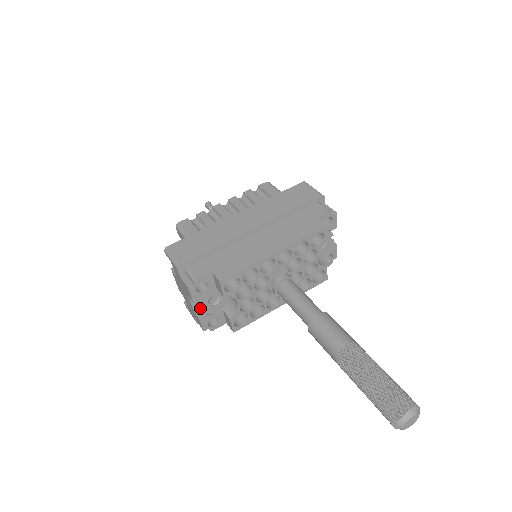
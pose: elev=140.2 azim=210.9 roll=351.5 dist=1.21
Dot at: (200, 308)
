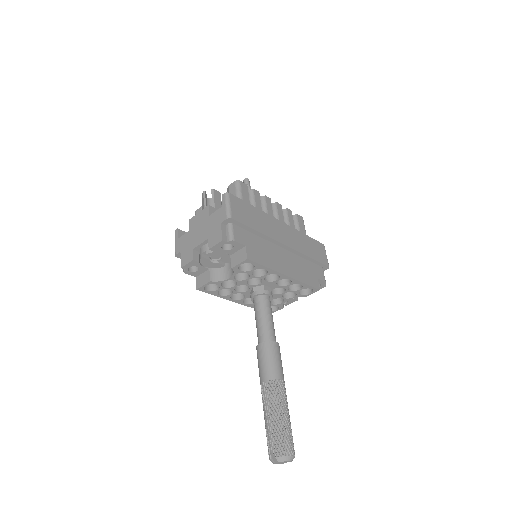
Dot at: (203, 254)
